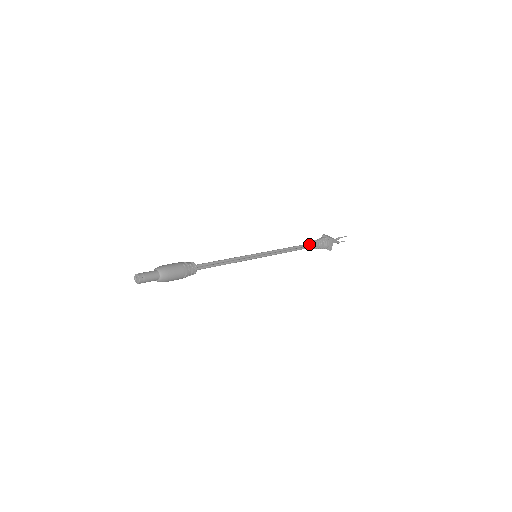
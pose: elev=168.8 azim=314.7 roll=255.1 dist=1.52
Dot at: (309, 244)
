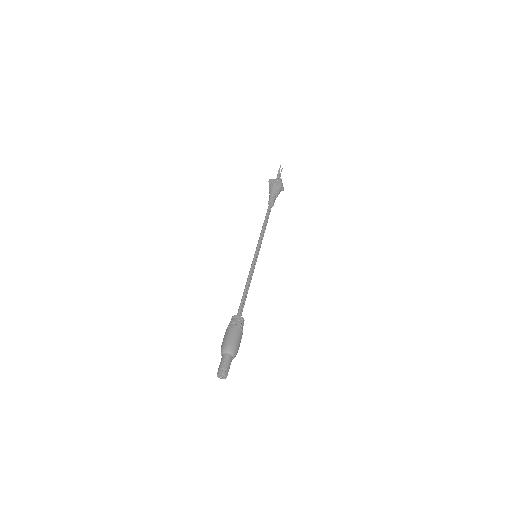
Dot at: (271, 202)
